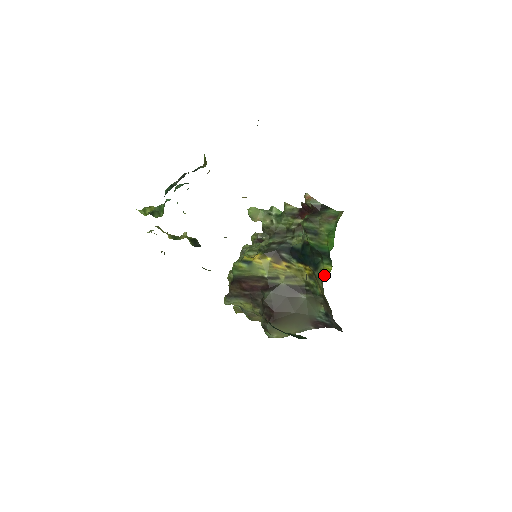
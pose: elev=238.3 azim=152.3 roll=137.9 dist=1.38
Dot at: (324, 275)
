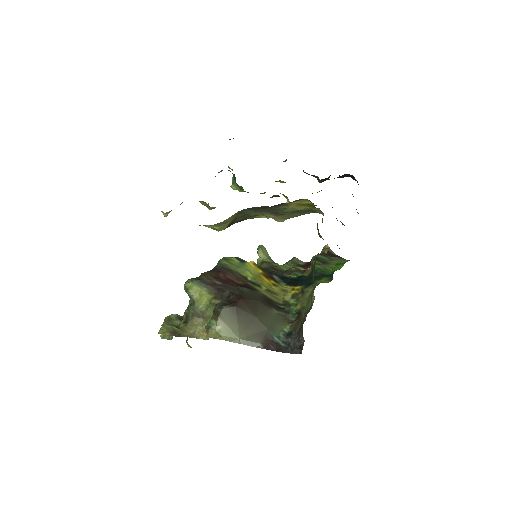
Dot at: occluded
